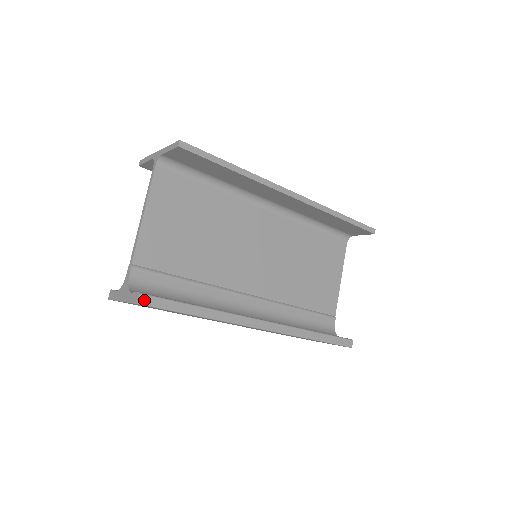
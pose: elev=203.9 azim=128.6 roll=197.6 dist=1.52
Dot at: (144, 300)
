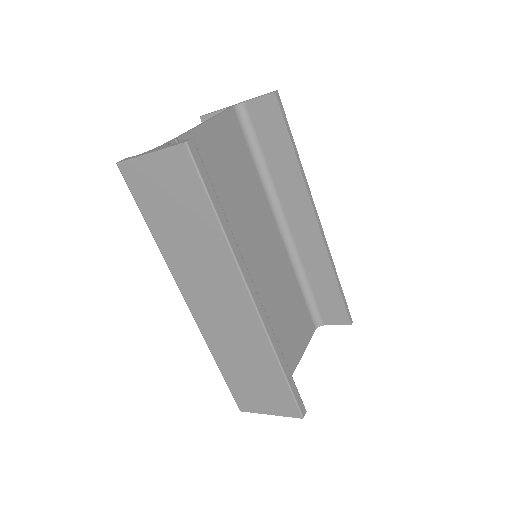
Dot at: (192, 147)
